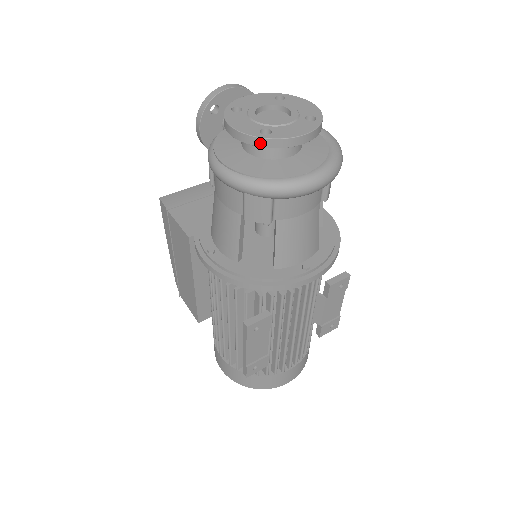
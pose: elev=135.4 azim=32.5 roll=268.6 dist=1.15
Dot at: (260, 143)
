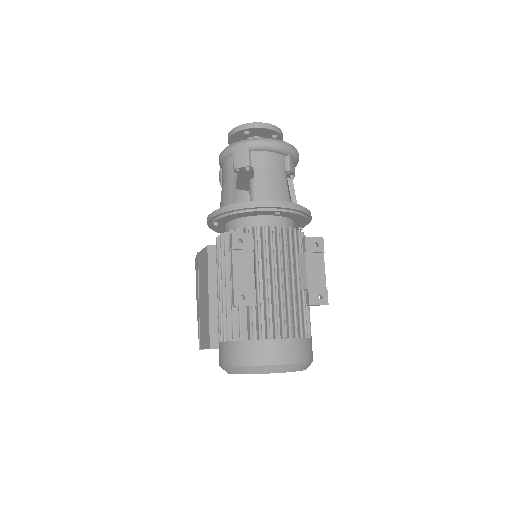
Dot at: (242, 128)
